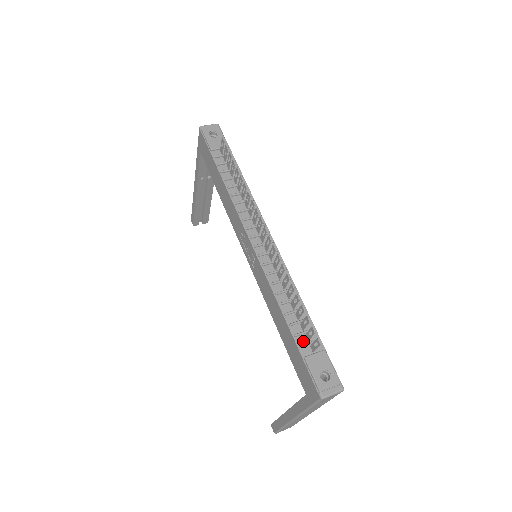
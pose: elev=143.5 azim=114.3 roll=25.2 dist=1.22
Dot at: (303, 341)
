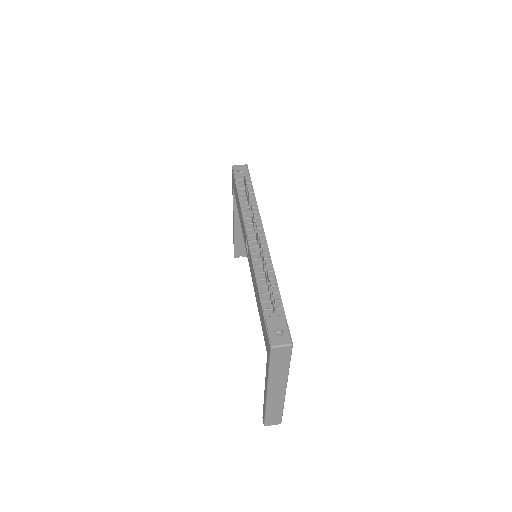
Dot at: (268, 307)
